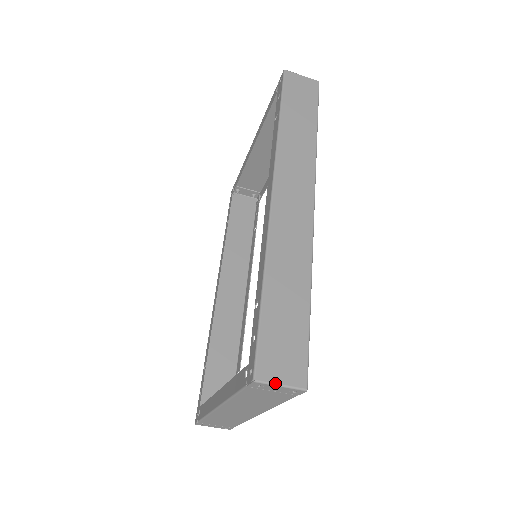
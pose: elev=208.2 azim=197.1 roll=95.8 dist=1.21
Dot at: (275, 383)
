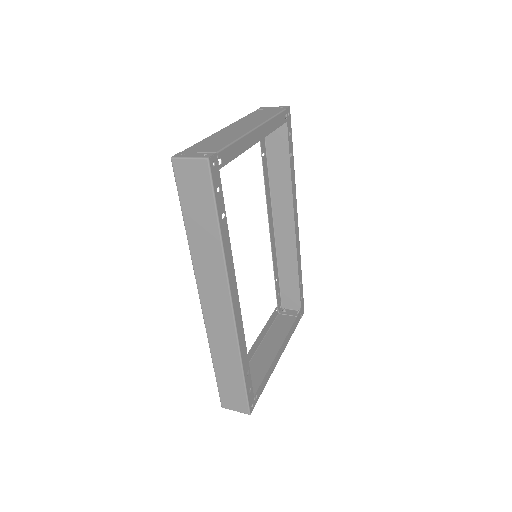
Dot at: occluded
